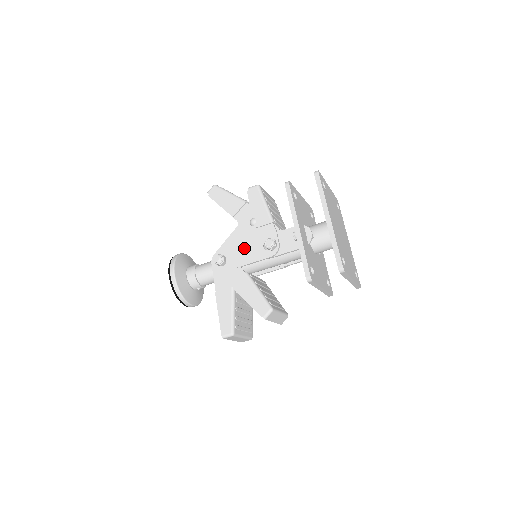
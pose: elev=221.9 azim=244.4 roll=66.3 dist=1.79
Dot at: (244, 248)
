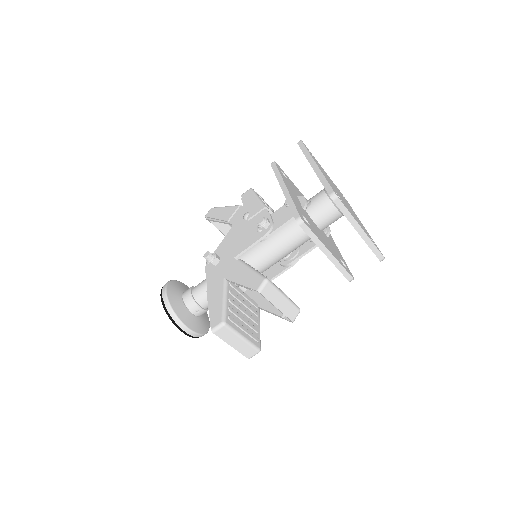
Dot at: (238, 241)
